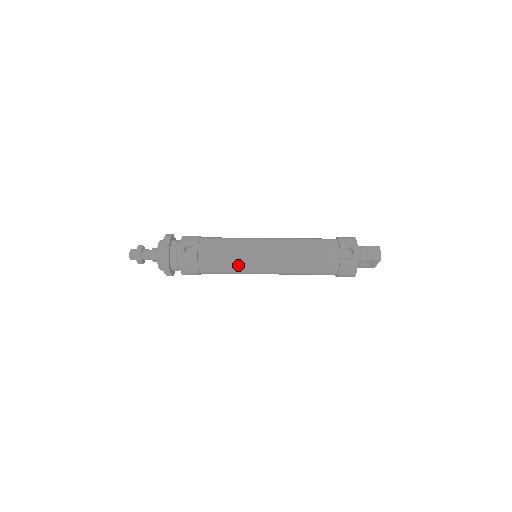
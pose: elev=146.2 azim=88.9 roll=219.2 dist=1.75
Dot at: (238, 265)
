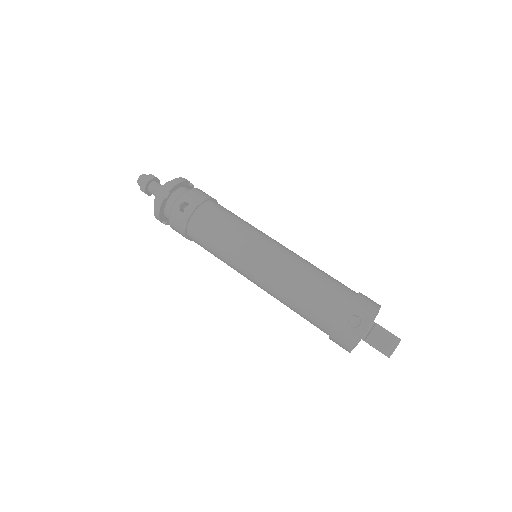
Dot at: (224, 255)
